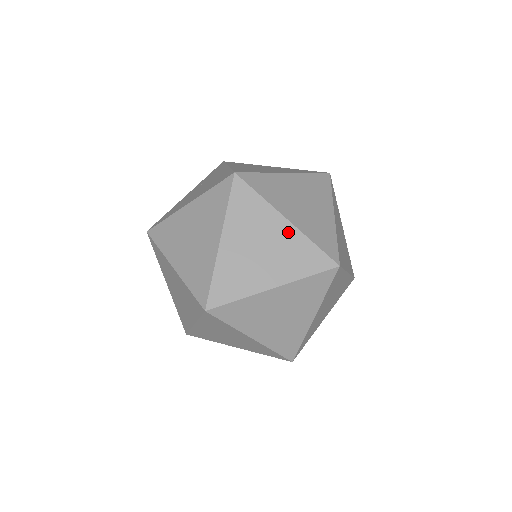
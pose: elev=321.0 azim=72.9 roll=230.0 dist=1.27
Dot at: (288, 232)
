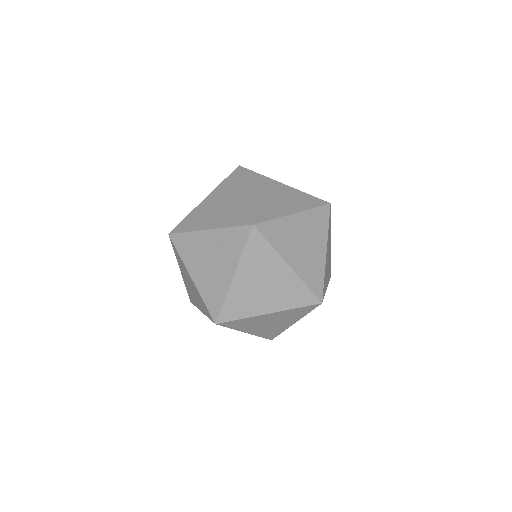
Dot at: occluded
